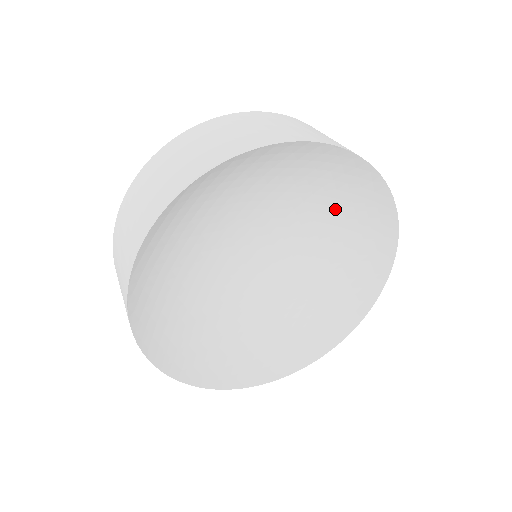
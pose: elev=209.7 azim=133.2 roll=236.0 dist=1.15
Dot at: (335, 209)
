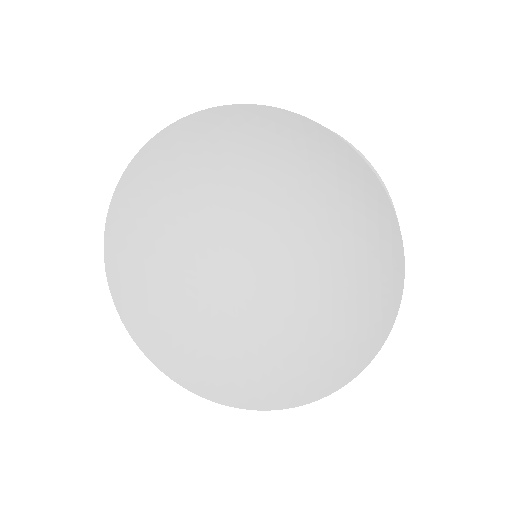
Dot at: (277, 165)
